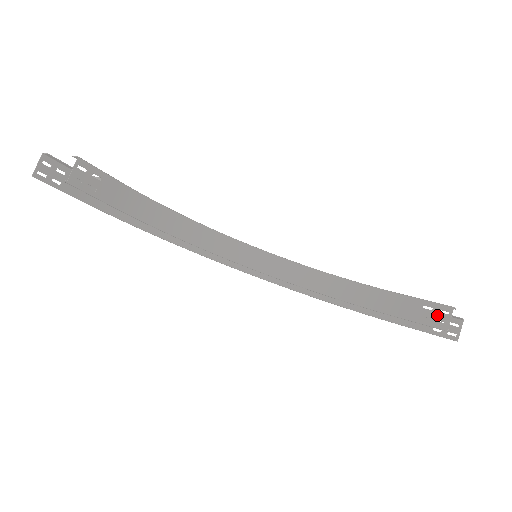
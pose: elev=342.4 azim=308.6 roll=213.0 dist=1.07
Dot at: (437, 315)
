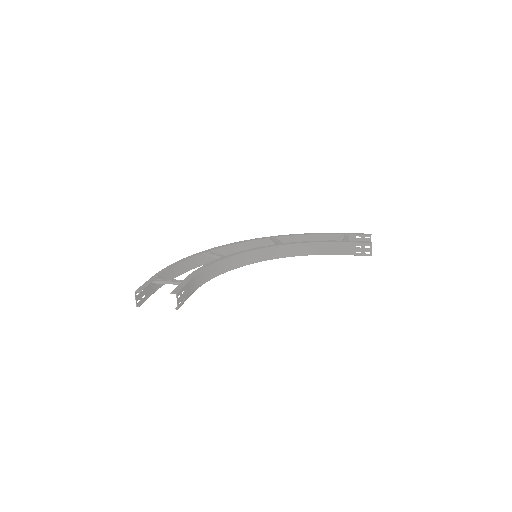
Dot at: (365, 249)
